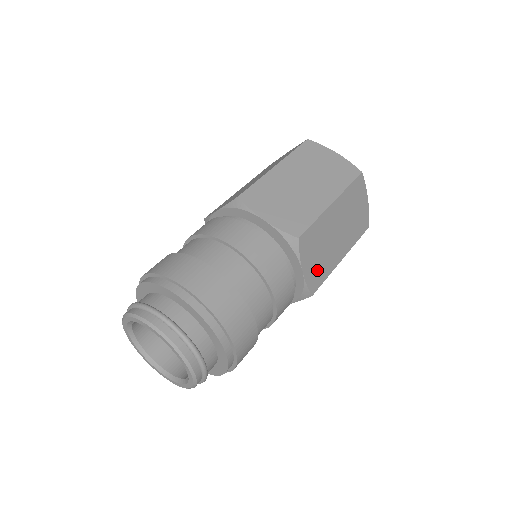
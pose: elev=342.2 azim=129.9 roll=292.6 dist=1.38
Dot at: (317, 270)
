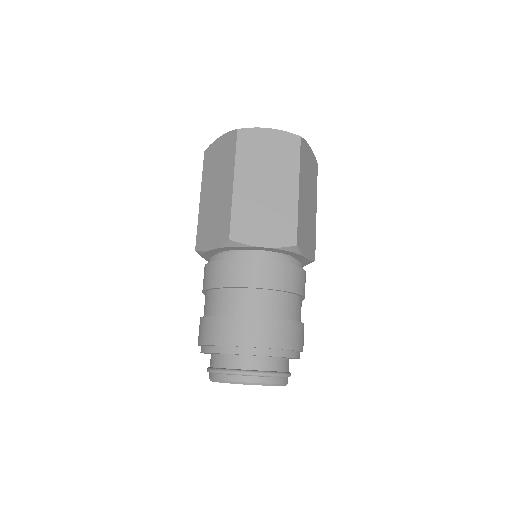
Dot at: (310, 243)
